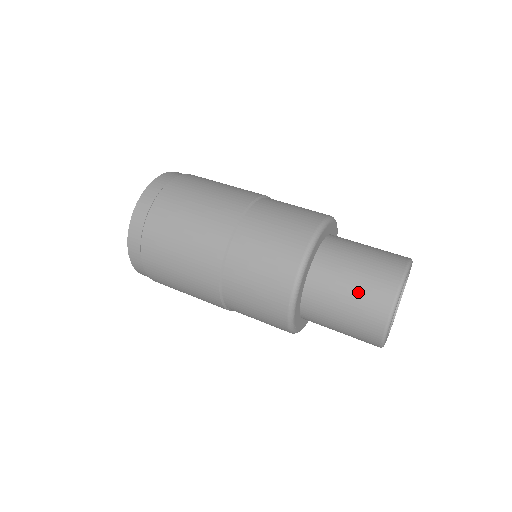
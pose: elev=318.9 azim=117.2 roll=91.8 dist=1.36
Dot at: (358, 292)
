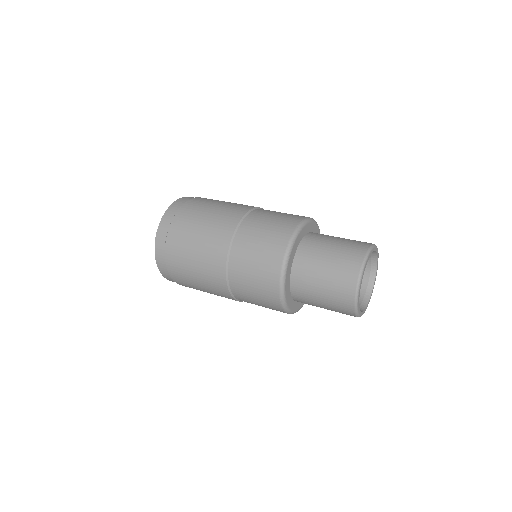
Dot at: (329, 284)
